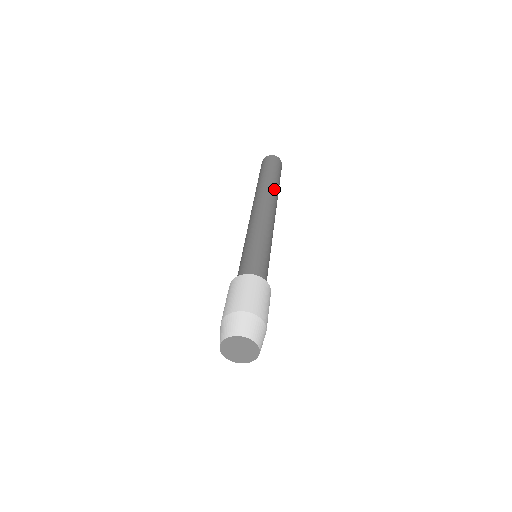
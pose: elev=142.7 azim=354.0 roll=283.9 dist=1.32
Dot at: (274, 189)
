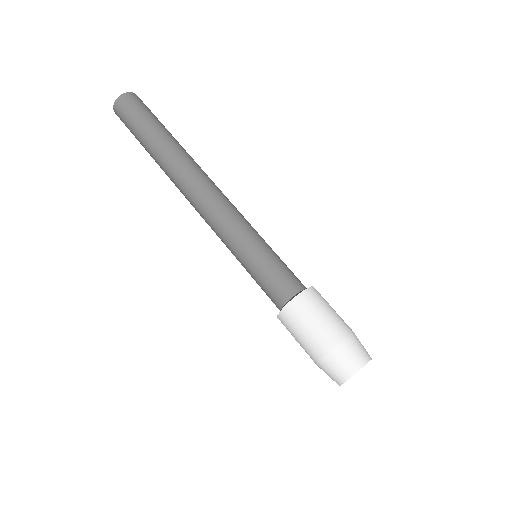
Dot at: (174, 153)
